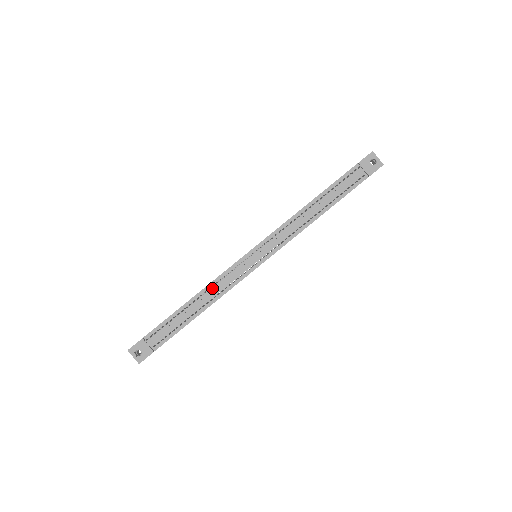
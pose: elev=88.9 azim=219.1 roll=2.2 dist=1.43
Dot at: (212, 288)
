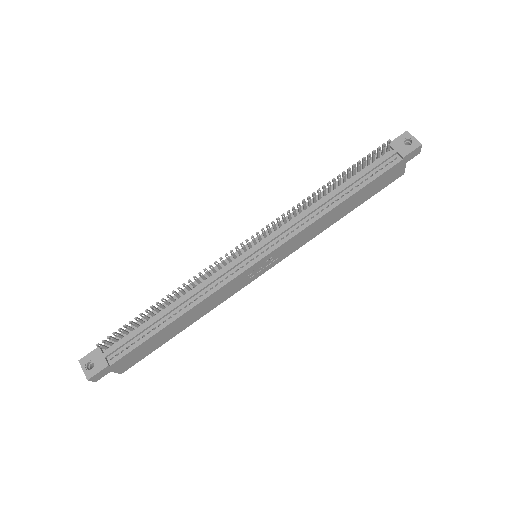
Dot at: (194, 288)
